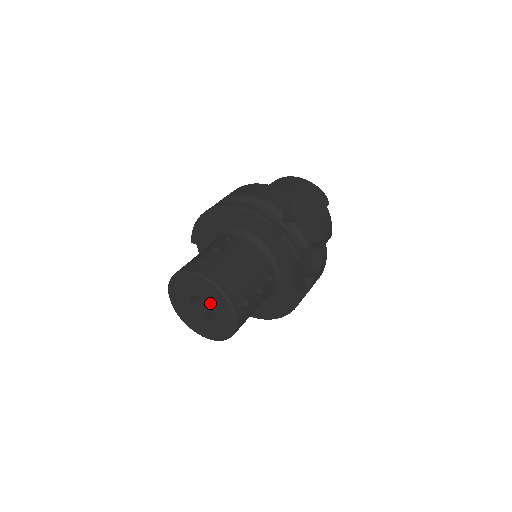
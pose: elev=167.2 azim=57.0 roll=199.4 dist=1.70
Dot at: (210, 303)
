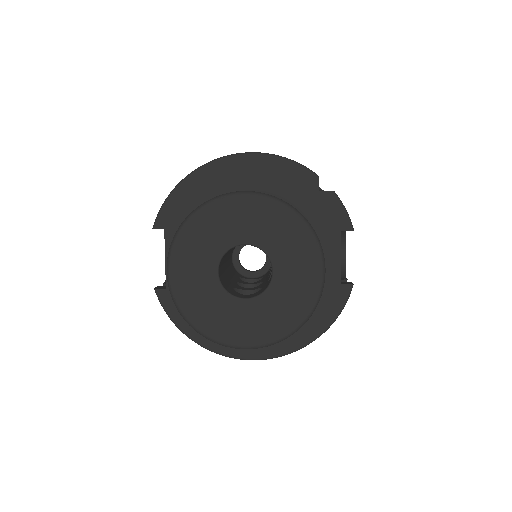
Dot at: (273, 254)
